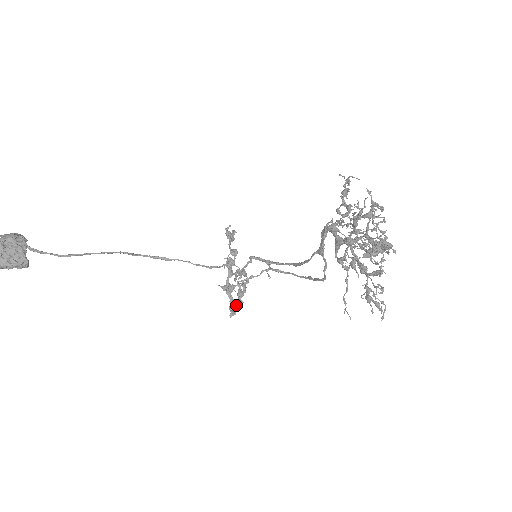
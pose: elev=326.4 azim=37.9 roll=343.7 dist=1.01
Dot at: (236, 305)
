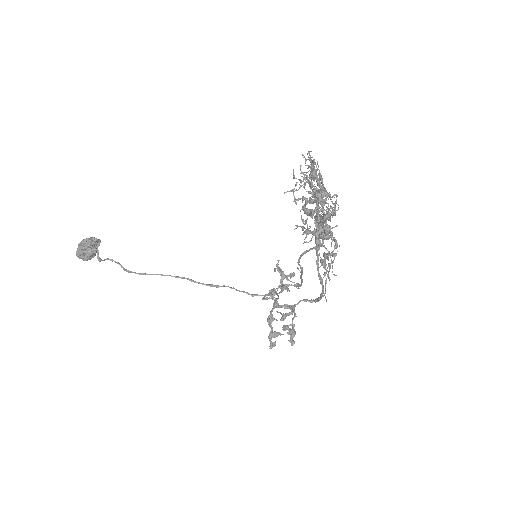
Dot at: (275, 335)
